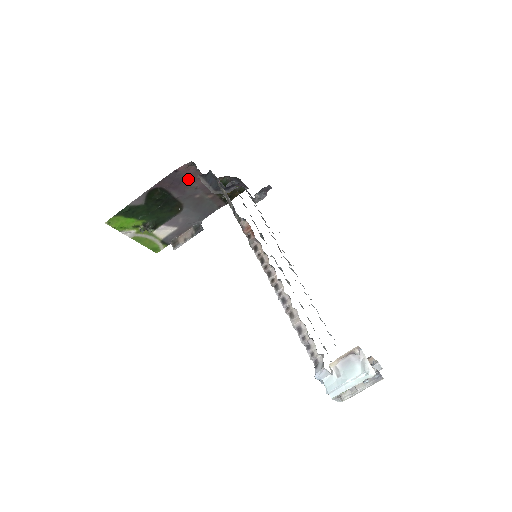
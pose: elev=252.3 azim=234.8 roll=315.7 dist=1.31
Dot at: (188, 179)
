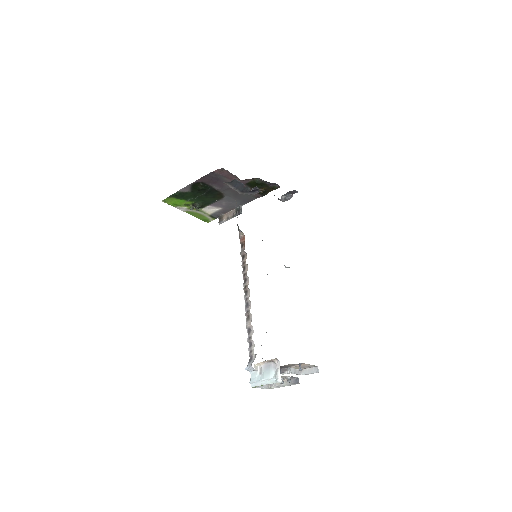
Dot at: (224, 178)
